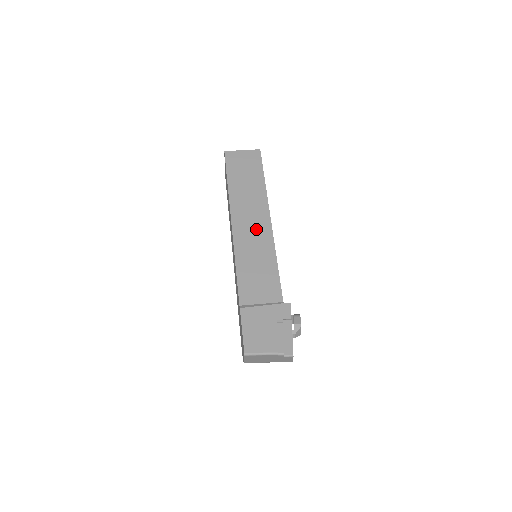
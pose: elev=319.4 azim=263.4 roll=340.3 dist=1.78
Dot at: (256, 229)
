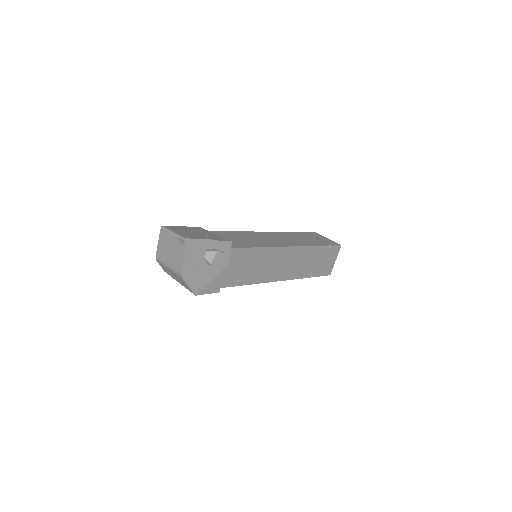
Dot at: (275, 240)
